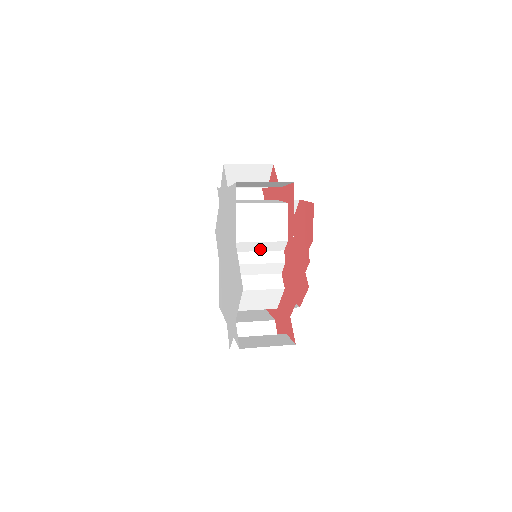
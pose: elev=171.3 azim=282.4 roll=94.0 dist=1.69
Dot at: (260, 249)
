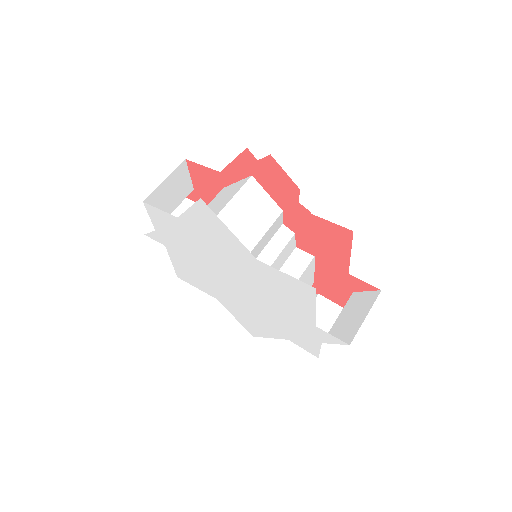
Dot at: (265, 243)
